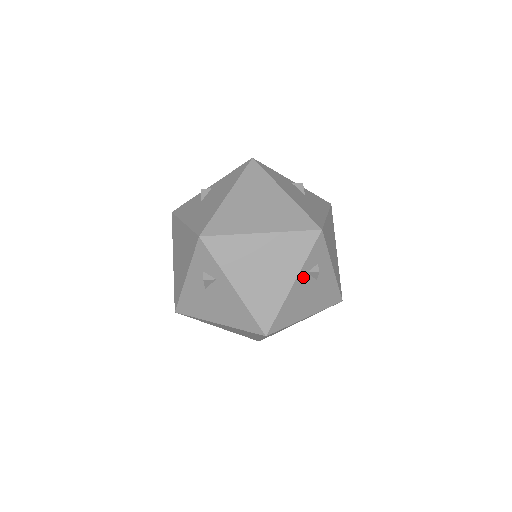
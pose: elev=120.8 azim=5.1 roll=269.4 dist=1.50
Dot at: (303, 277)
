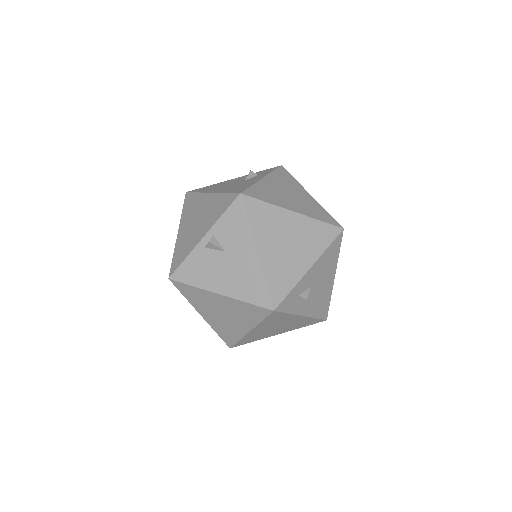
Dot at: (302, 307)
